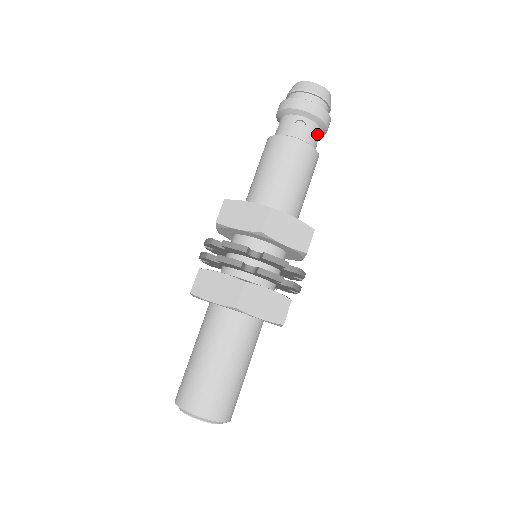
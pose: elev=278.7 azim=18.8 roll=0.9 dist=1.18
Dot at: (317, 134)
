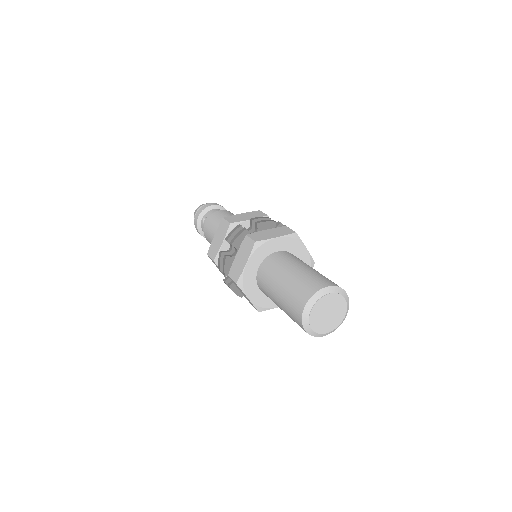
Dot at: occluded
